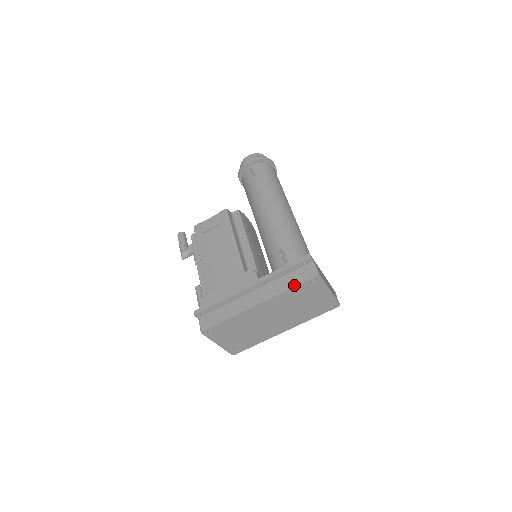
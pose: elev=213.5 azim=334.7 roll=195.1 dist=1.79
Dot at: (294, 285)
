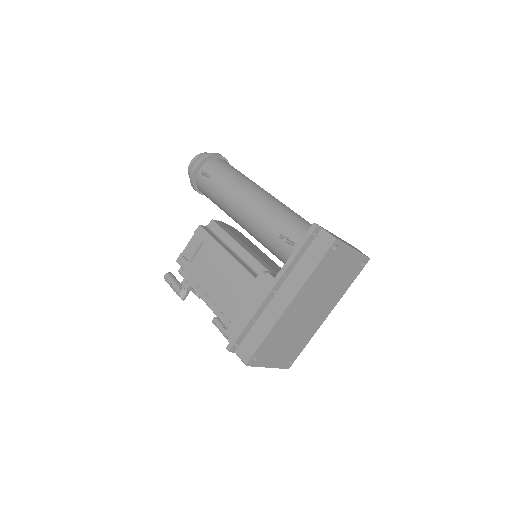
Dot at: (316, 263)
